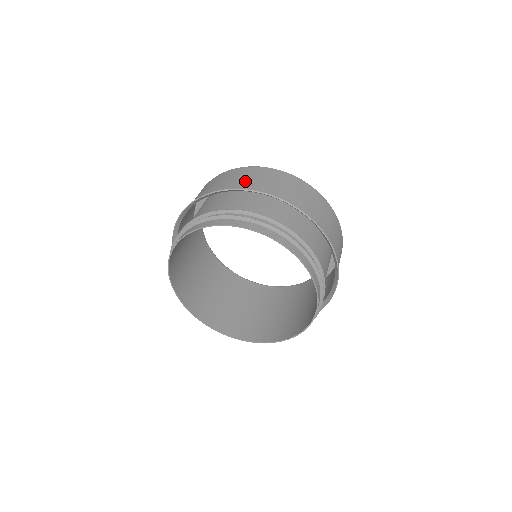
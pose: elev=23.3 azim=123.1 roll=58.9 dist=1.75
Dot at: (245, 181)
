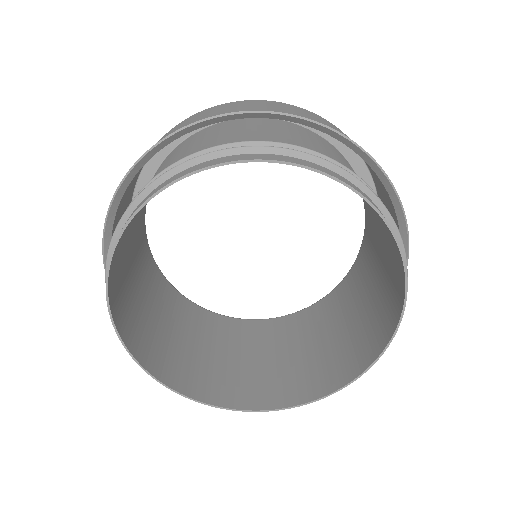
Dot at: (230, 111)
